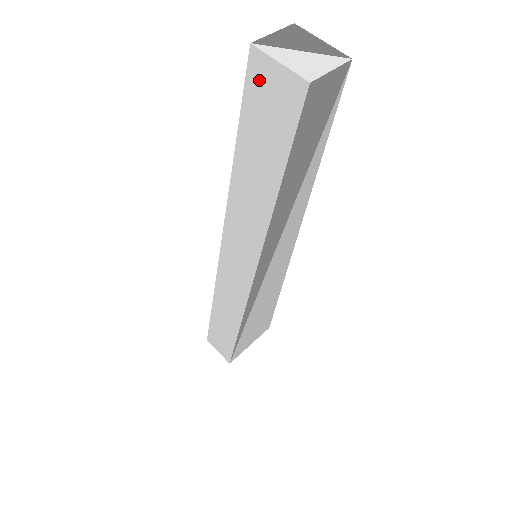
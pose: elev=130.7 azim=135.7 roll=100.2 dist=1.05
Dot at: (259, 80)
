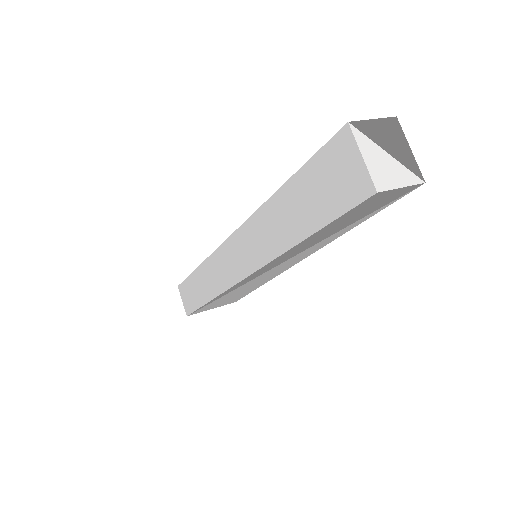
Dot at: (338, 153)
